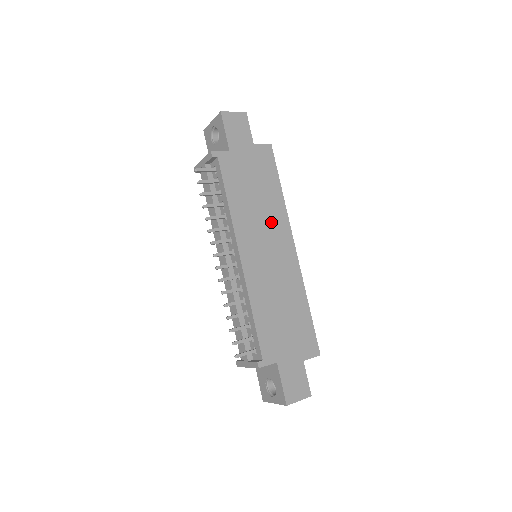
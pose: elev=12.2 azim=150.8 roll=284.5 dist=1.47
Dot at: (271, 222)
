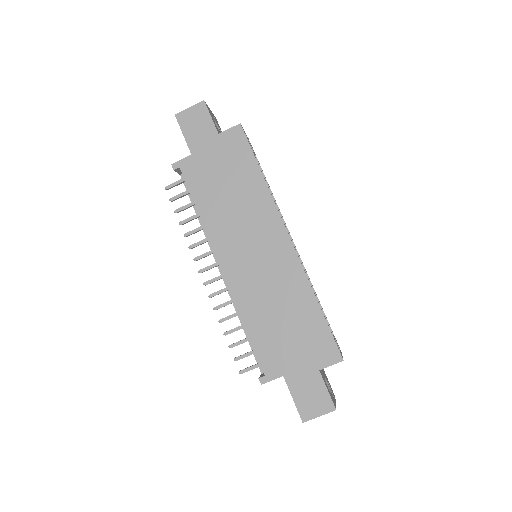
Dot at: (253, 218)
